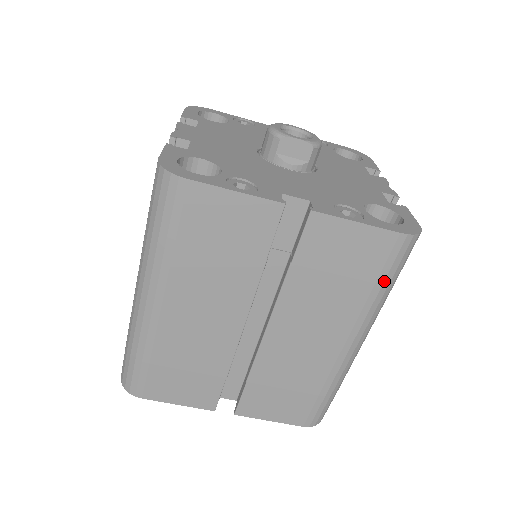
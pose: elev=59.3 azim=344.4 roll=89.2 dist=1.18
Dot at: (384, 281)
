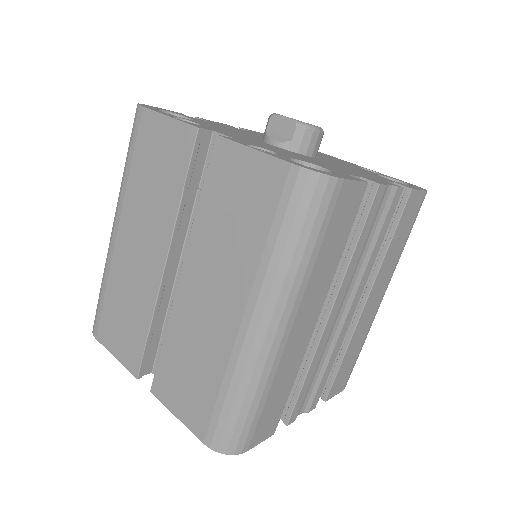
Dot at: (279, 231)
